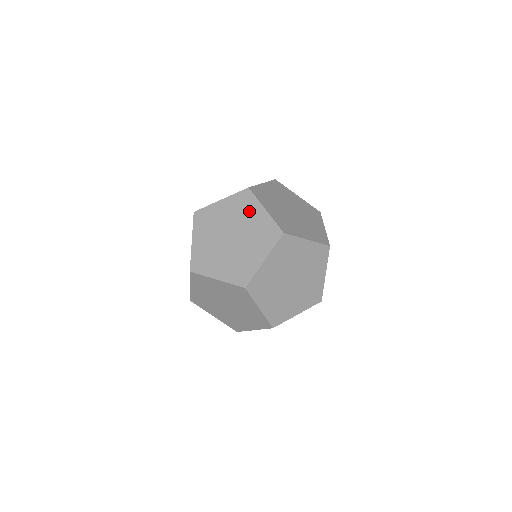
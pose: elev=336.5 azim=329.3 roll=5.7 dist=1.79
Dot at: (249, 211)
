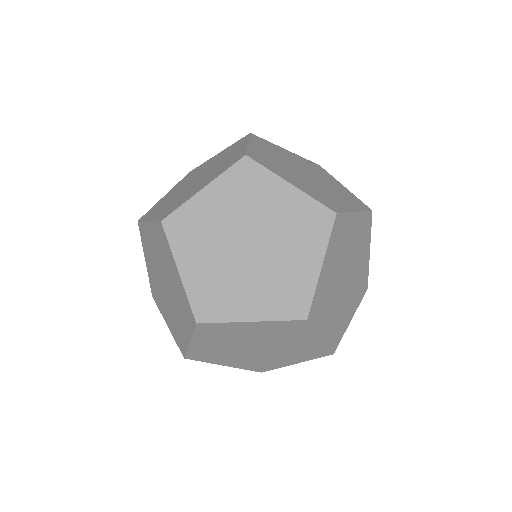
Dot at: (325, 175)
